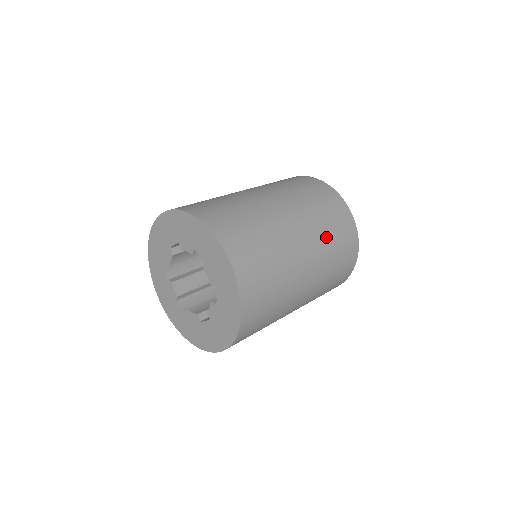
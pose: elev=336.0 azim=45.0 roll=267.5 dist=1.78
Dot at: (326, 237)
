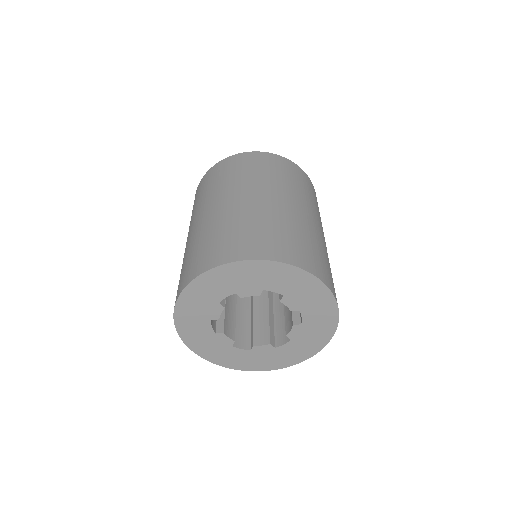
Dot at: (315, 206)
